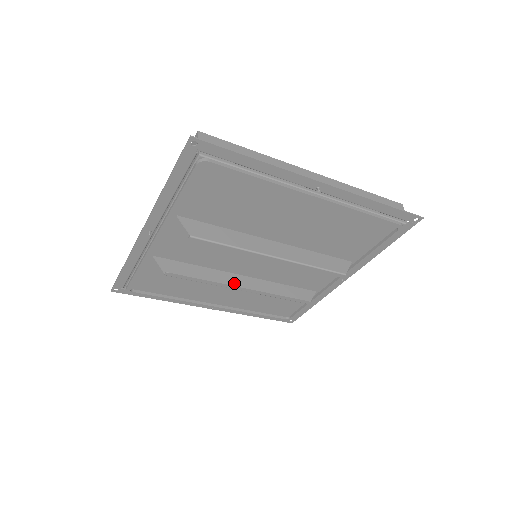
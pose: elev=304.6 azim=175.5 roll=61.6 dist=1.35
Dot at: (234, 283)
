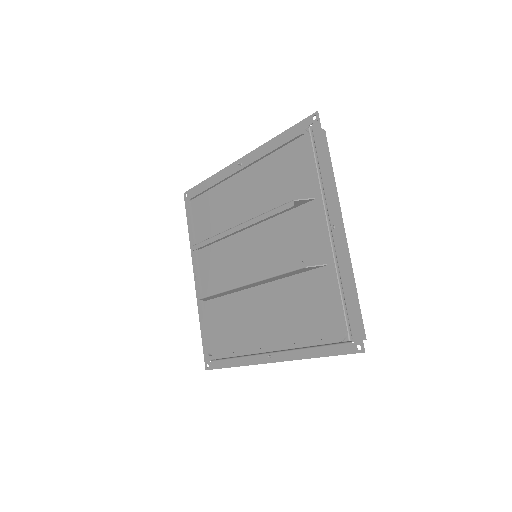
Dot at: (244, 287)
